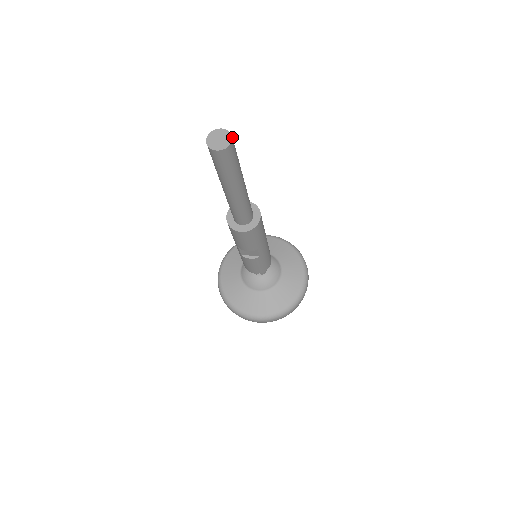
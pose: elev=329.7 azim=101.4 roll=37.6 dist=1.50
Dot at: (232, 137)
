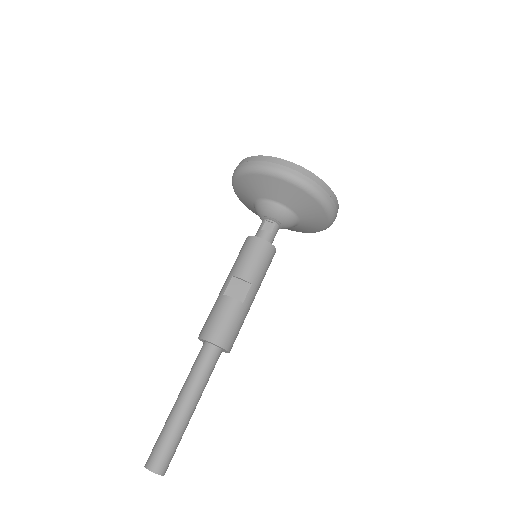
Dot at: (163, 475)
